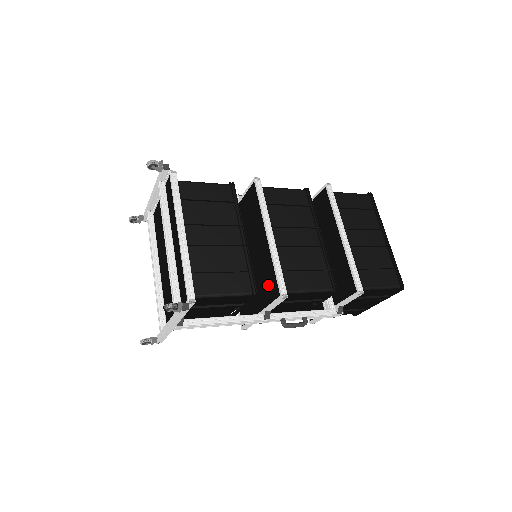
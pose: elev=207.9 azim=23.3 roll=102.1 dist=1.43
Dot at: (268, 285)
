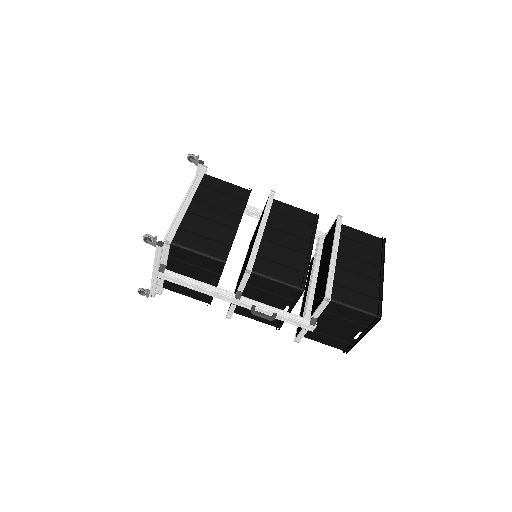
Dot at: (245, 267)
